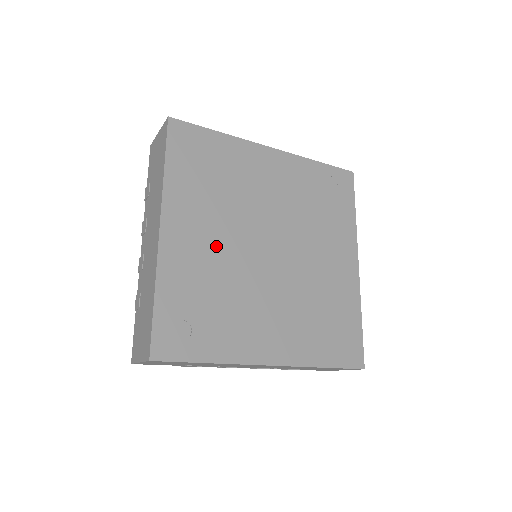
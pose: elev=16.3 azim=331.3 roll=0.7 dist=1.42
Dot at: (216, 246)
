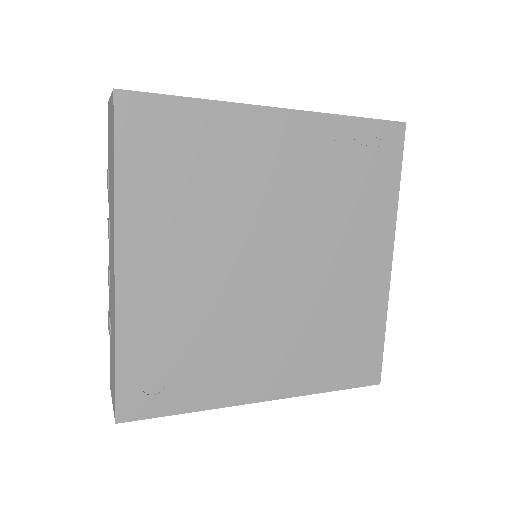
Dot at: (194, 275)
